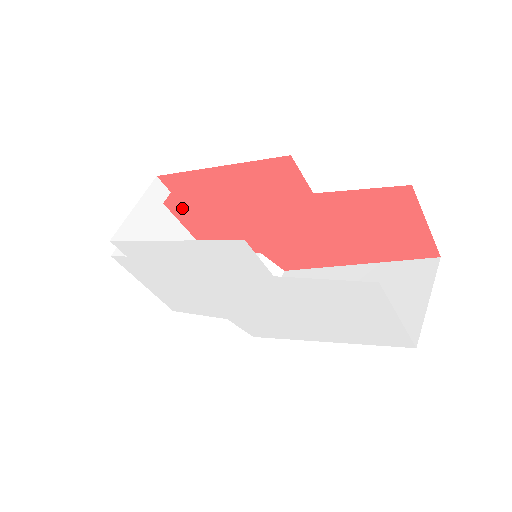
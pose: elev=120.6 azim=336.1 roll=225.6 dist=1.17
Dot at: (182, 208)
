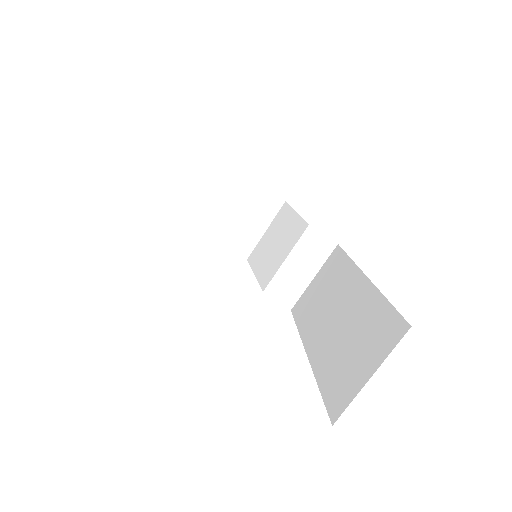
Dot at: occluded
